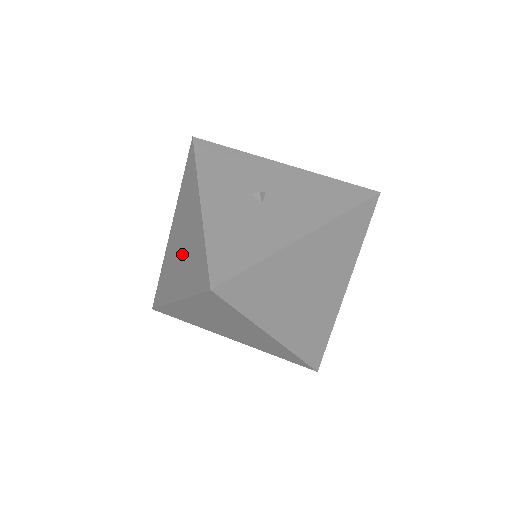
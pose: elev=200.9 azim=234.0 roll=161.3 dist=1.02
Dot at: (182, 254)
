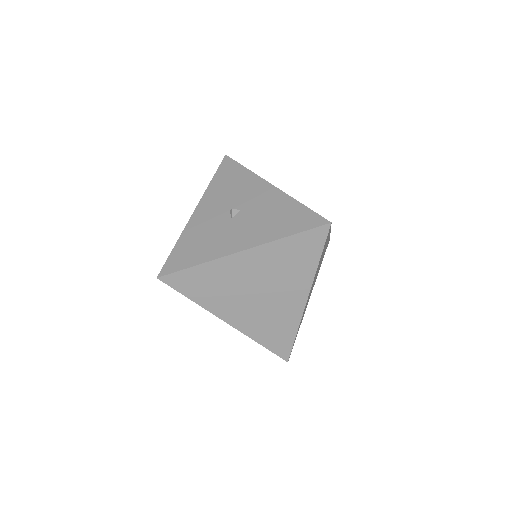
Dot at: occluded
